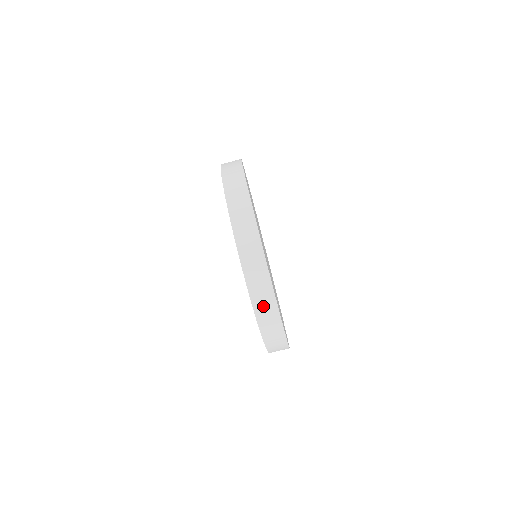
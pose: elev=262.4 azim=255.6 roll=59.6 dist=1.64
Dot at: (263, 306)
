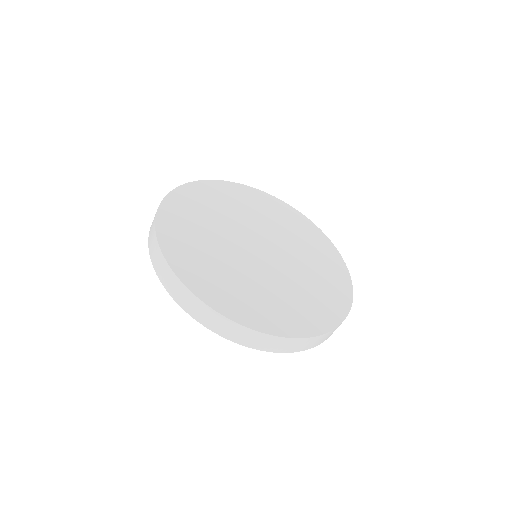
Dot at: (322, 340)
